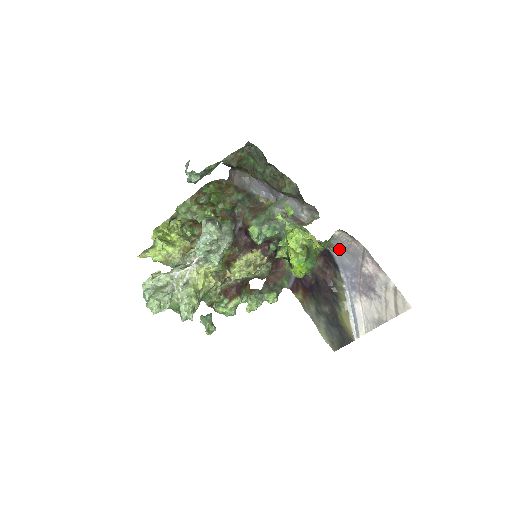
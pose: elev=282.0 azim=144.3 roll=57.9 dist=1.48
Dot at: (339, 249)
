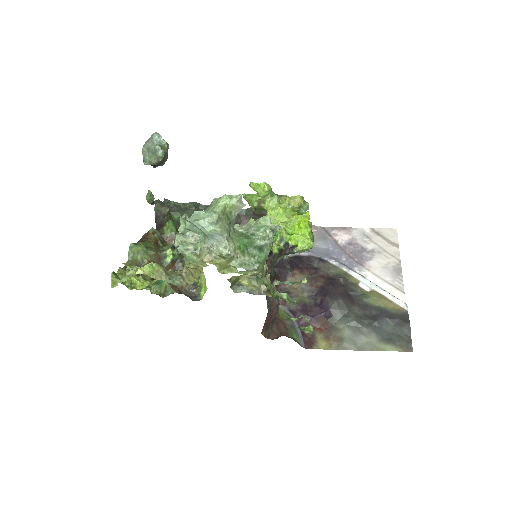
Dot at: occluded
